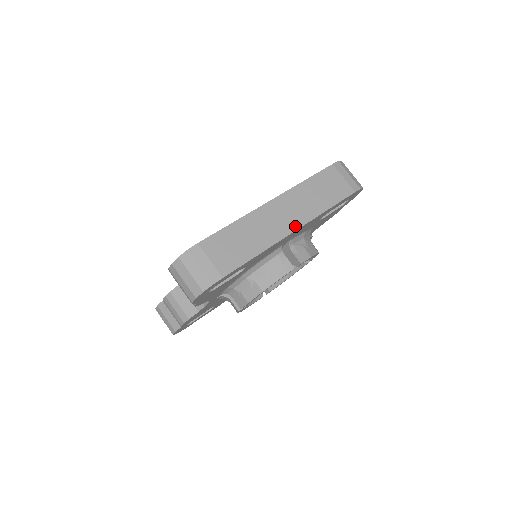
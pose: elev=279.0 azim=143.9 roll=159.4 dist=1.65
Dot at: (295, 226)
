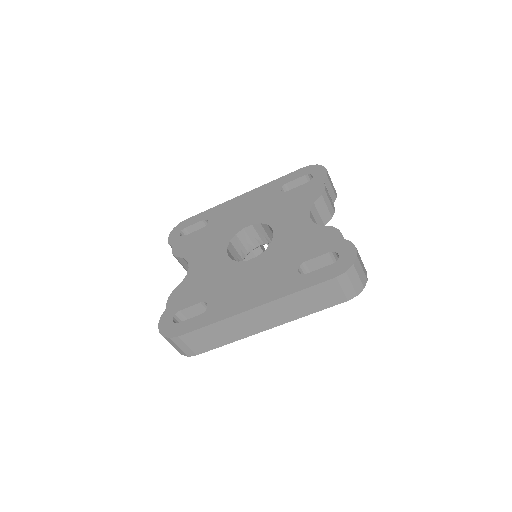
Dot at: (271, 326)
